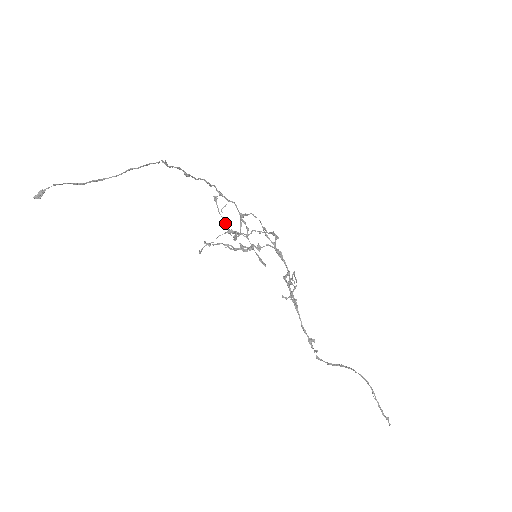
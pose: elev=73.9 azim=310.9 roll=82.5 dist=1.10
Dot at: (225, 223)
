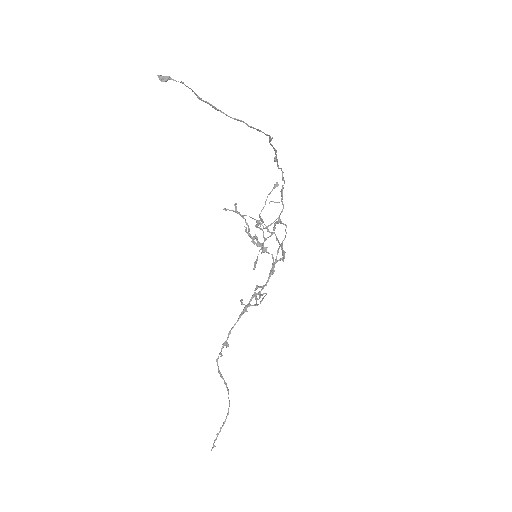
Dot at: (263, 207)
